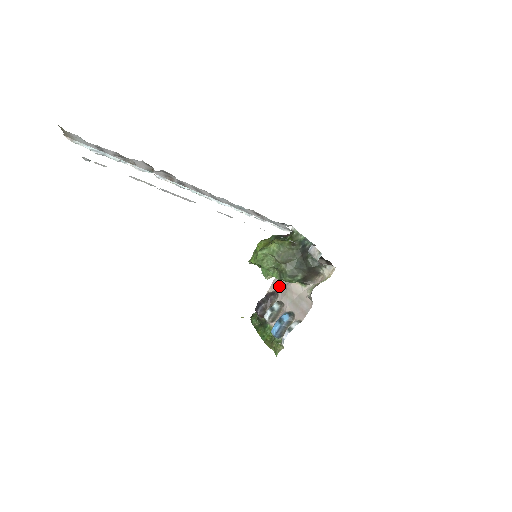
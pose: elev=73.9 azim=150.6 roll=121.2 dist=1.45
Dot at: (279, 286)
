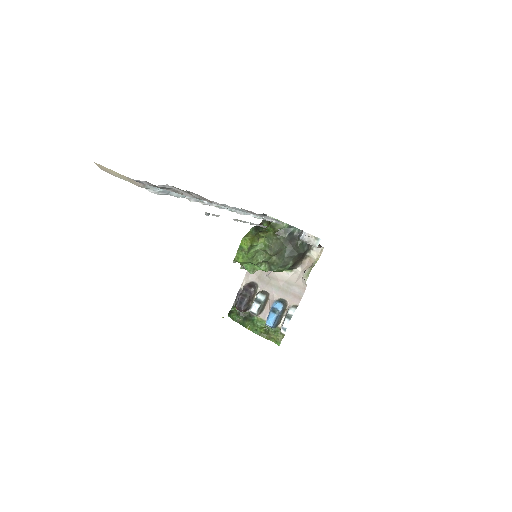
Dot at: (256, 276)
